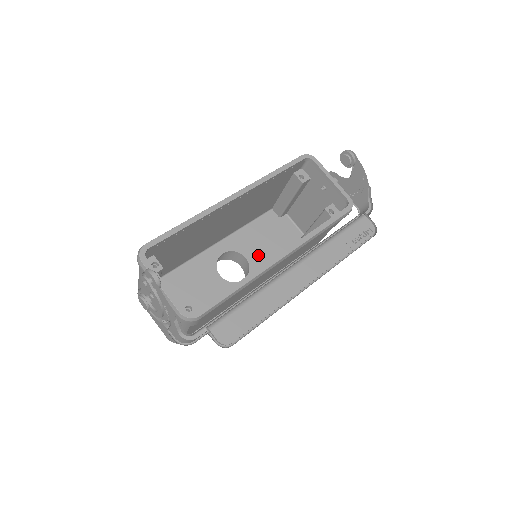
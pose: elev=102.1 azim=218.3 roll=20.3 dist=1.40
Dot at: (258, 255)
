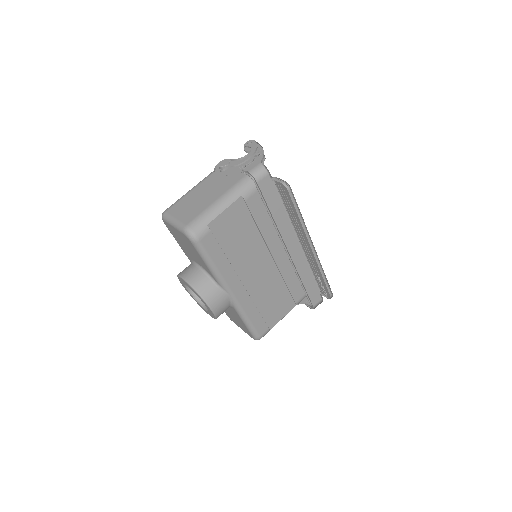
Dot at: occluded
